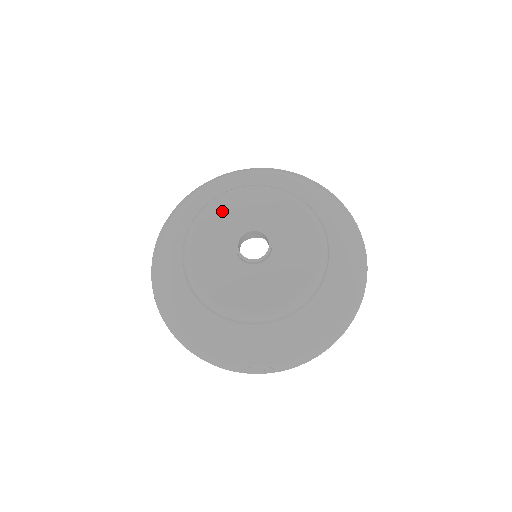
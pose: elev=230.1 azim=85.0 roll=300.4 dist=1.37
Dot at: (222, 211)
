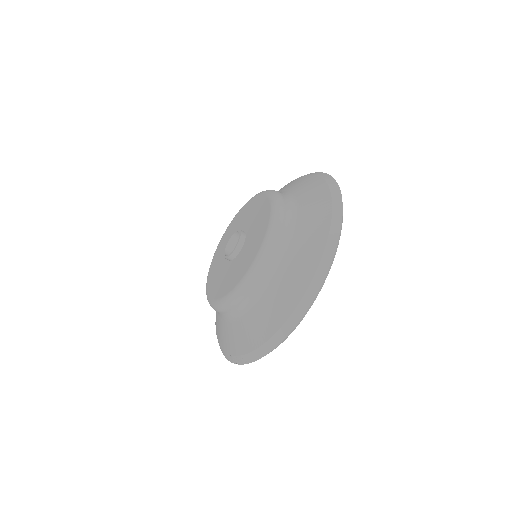
Dot at: (236, 221)
